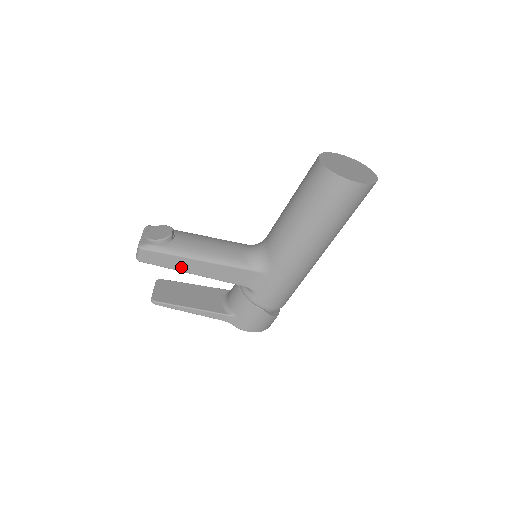
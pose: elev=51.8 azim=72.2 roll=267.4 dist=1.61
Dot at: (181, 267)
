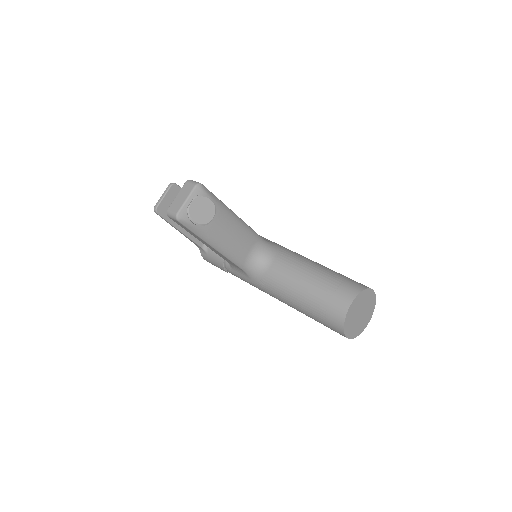
Dot at: (196, 237)
